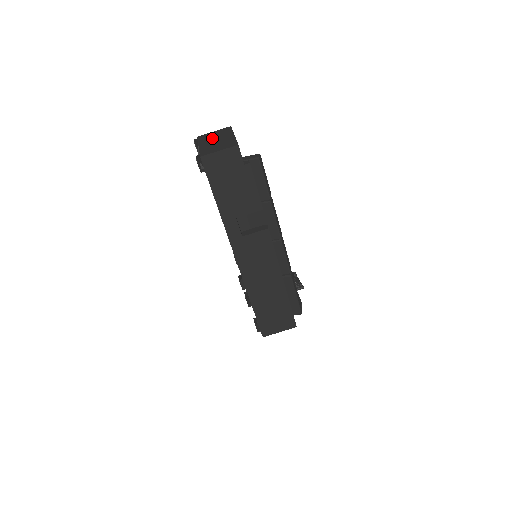
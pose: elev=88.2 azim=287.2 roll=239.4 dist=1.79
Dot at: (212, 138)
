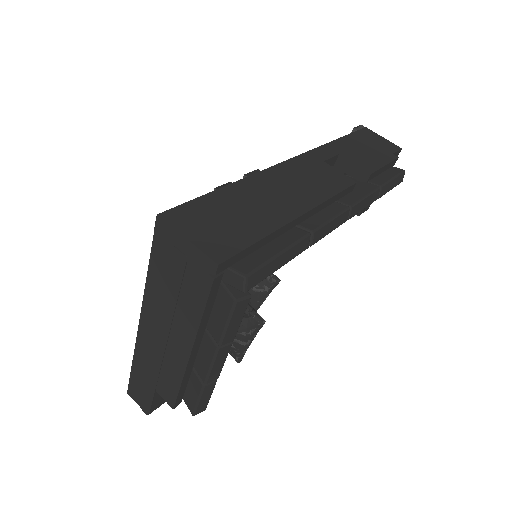
Dot at: occluded
